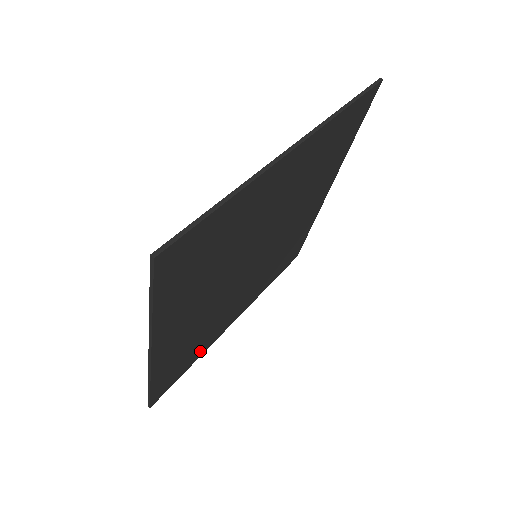
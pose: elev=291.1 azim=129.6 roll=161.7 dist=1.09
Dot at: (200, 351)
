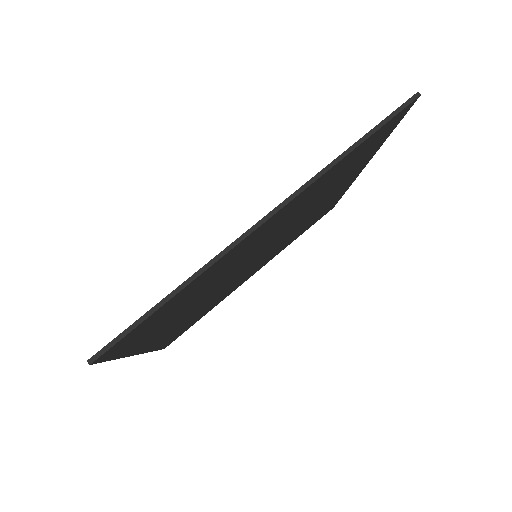
Dot at: (212, 307)
